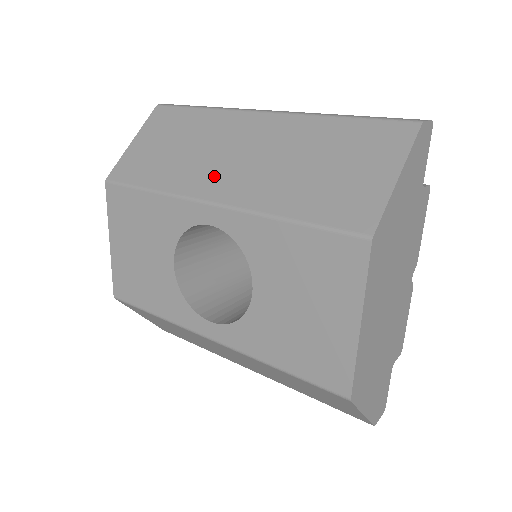
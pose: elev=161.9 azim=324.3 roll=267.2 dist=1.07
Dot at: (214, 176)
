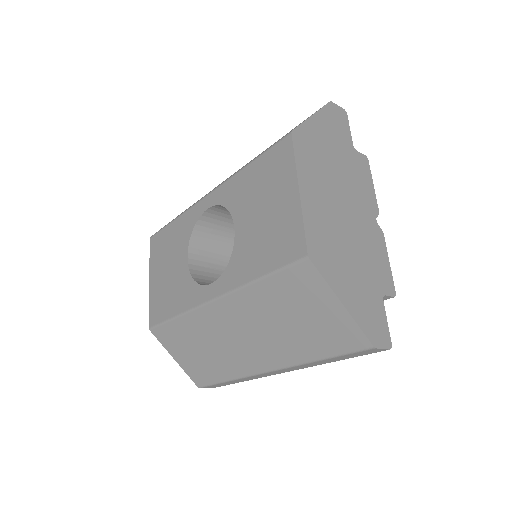
Dot at: occluded
